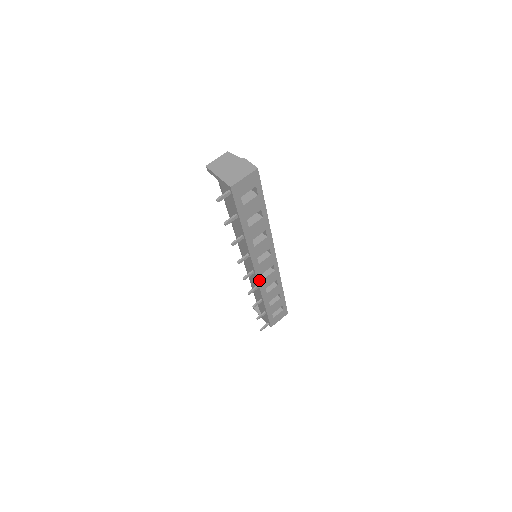
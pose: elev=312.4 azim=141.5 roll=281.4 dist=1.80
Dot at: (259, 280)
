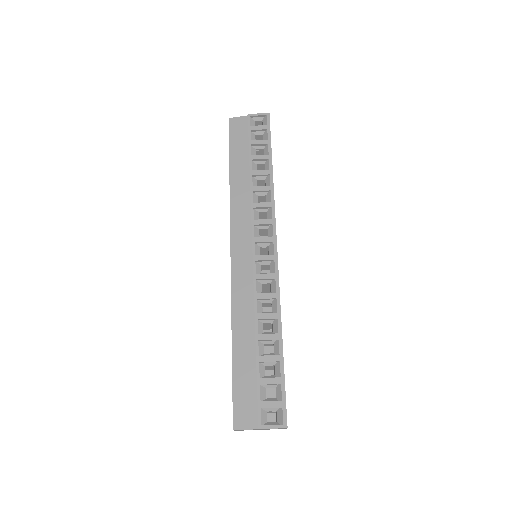
Dot at: occluded
